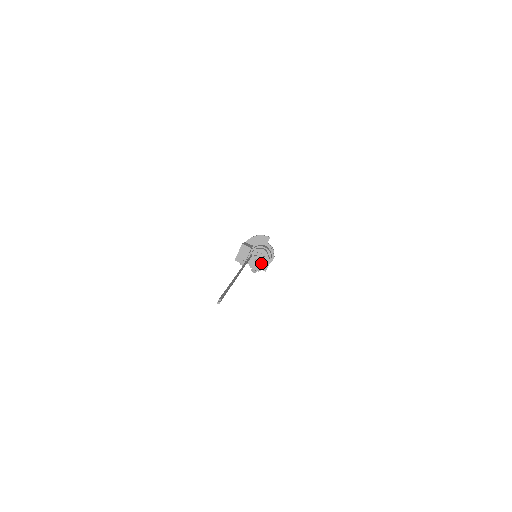
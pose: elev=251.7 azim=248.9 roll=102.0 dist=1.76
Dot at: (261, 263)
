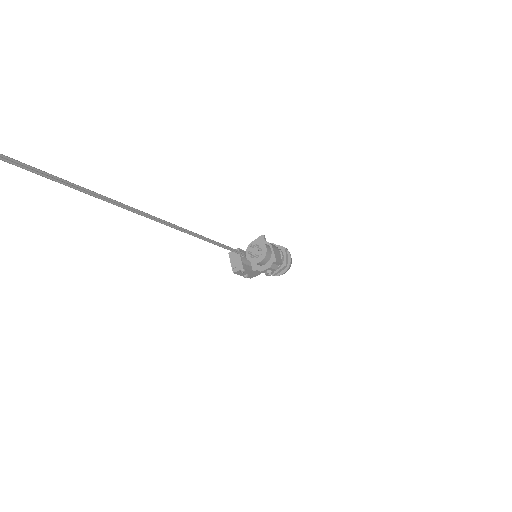
Dot at: (260, 254)
